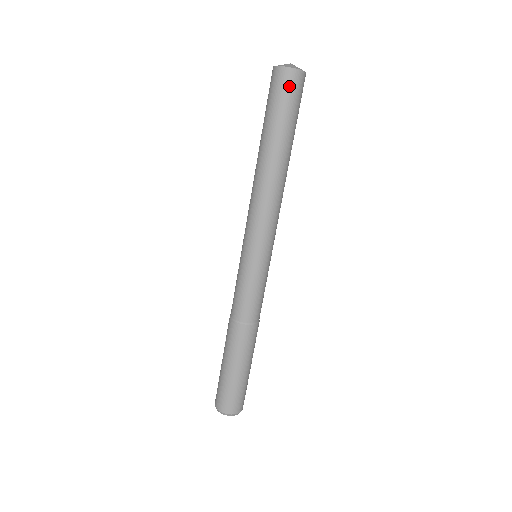
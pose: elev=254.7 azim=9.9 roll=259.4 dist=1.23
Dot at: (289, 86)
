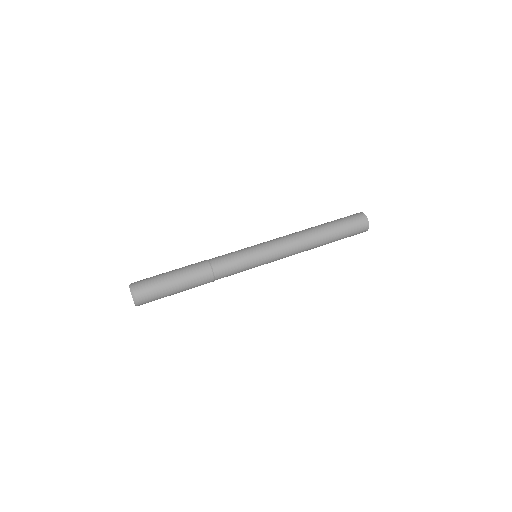
Dot at: (353, 215)
